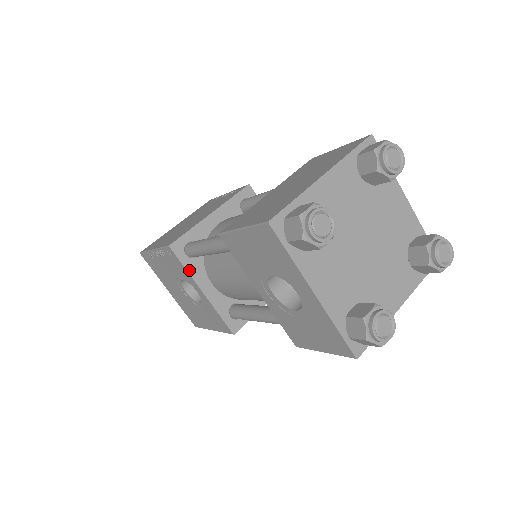
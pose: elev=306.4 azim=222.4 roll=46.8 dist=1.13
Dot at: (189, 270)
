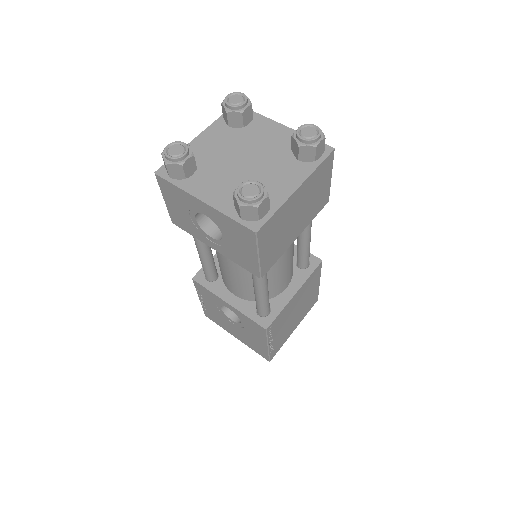
Dot at: (212, 290)
